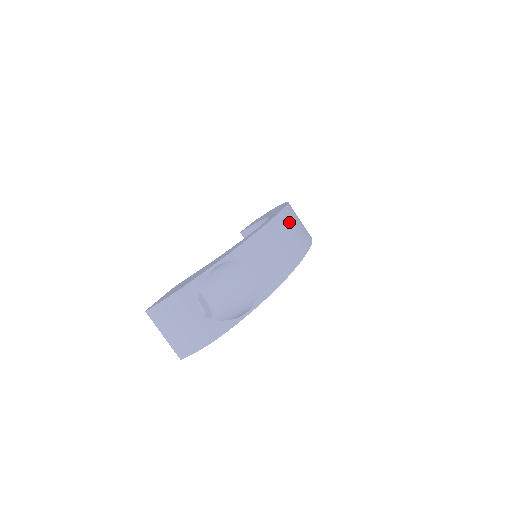
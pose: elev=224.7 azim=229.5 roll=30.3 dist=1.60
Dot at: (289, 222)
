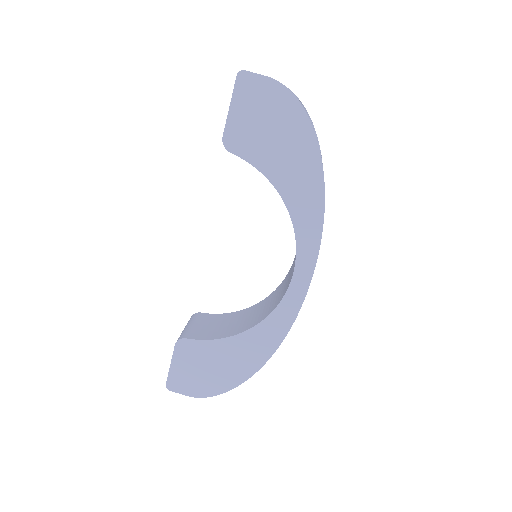
Dot at: occluded
